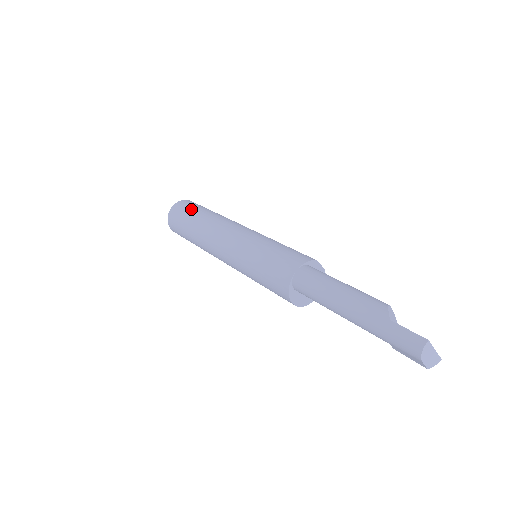
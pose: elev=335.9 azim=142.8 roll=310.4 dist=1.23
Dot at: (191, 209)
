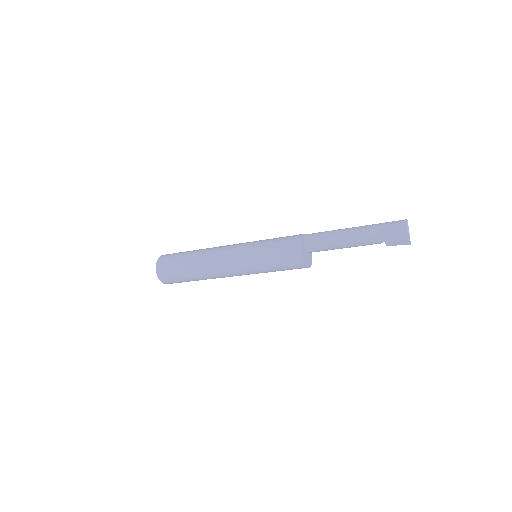
Dot at: occluded
